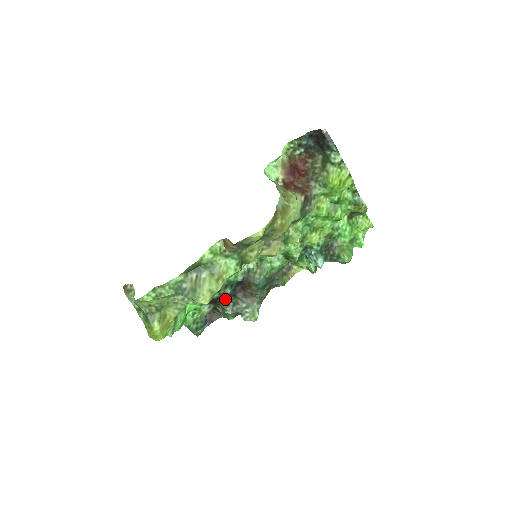
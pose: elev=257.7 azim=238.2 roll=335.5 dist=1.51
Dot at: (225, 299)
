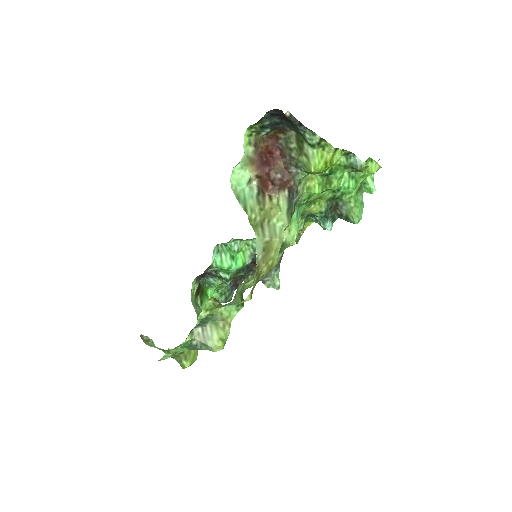
Dot at: (242, 276)
